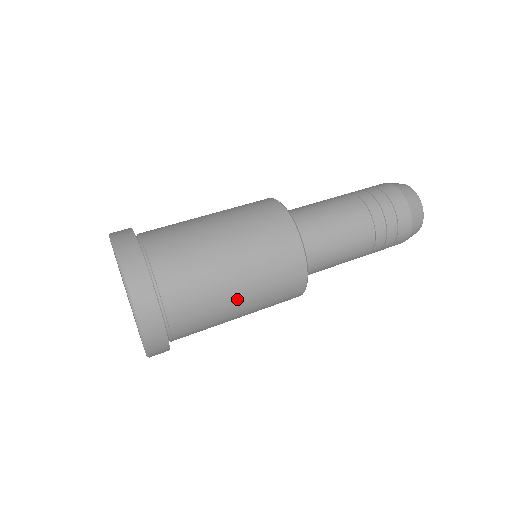
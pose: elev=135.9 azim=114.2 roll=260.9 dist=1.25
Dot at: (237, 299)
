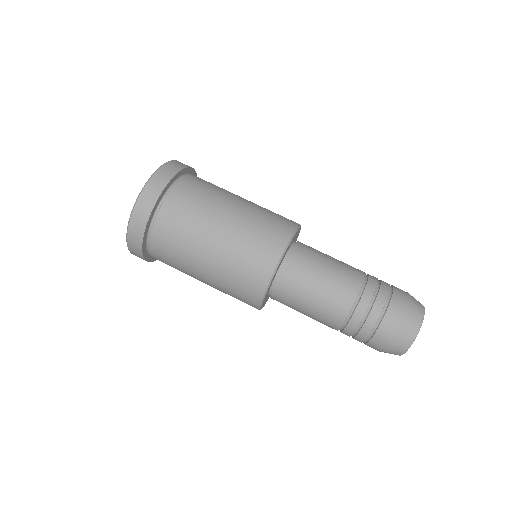
Dot at: (201, 270)
